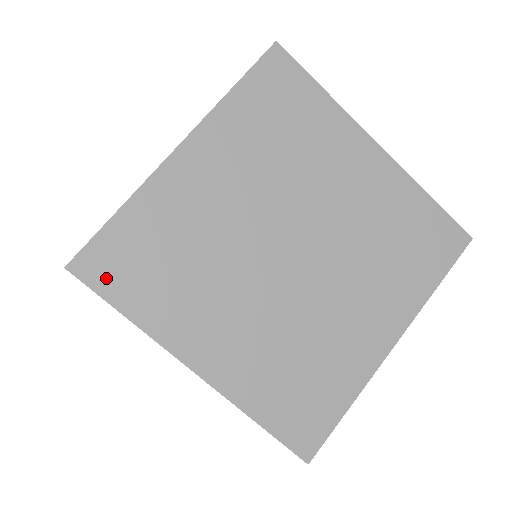
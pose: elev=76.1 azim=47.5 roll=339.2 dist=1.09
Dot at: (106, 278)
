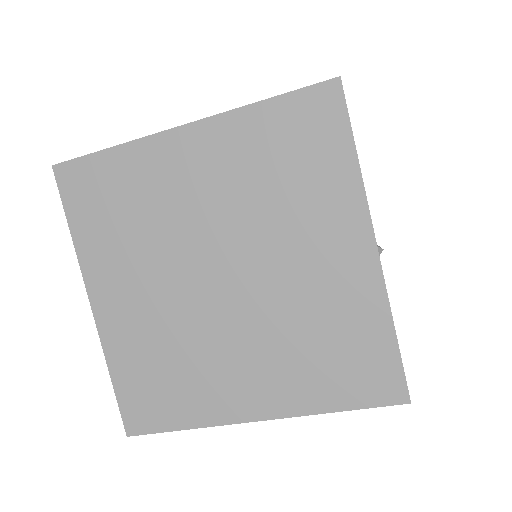
Dot at: (73, 193)
